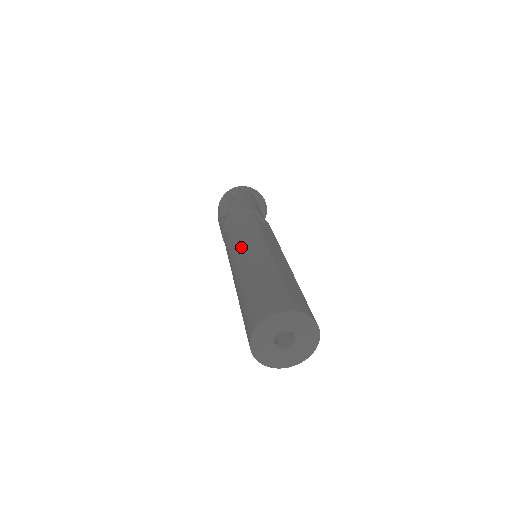
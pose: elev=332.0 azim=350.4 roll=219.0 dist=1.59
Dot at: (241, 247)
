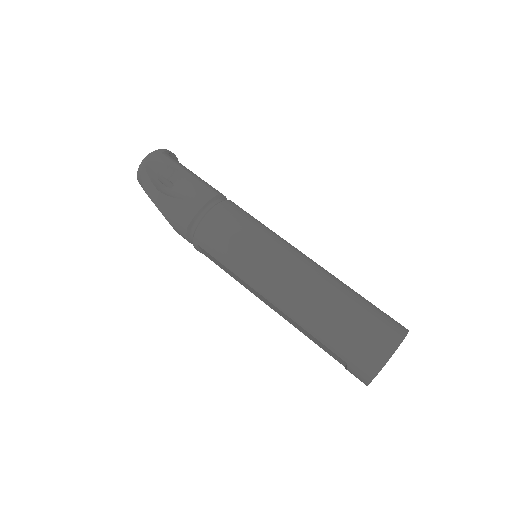
Dot at: (275, 253)
